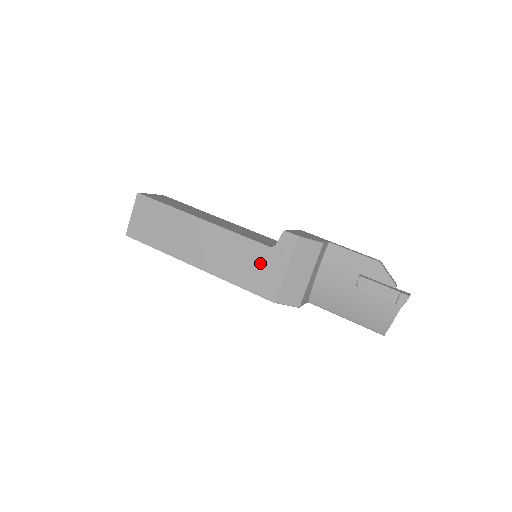
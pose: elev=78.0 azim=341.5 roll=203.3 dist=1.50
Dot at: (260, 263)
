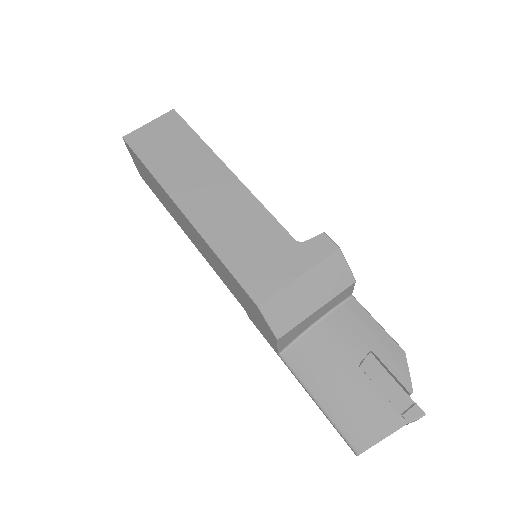
Dot at: (270, 250)
